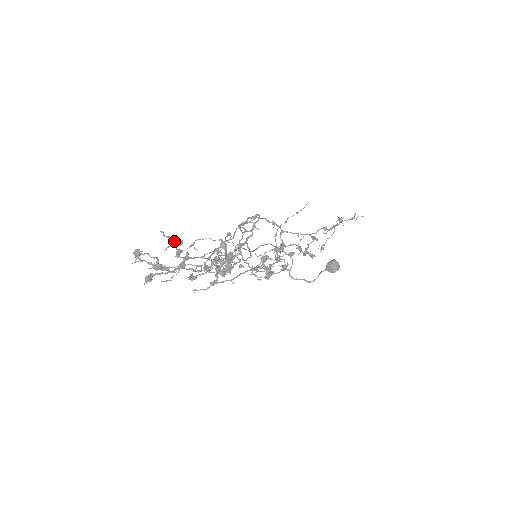
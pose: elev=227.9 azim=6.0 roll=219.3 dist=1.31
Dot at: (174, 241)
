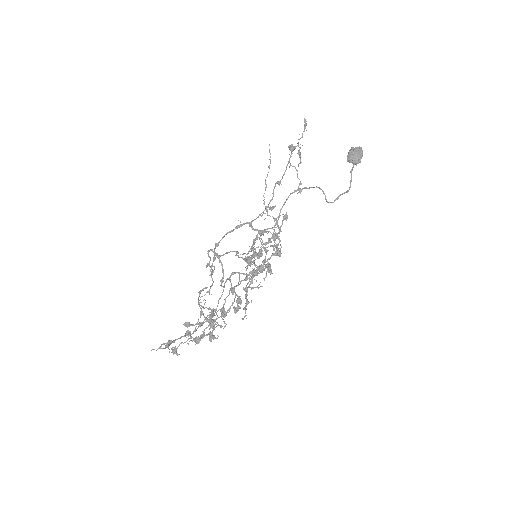
Dot at: (166, 345)
